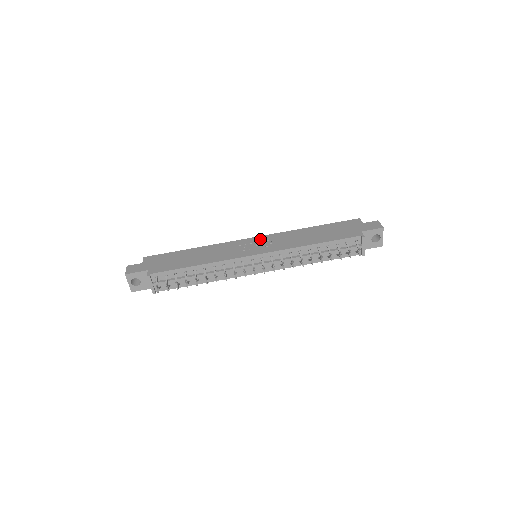
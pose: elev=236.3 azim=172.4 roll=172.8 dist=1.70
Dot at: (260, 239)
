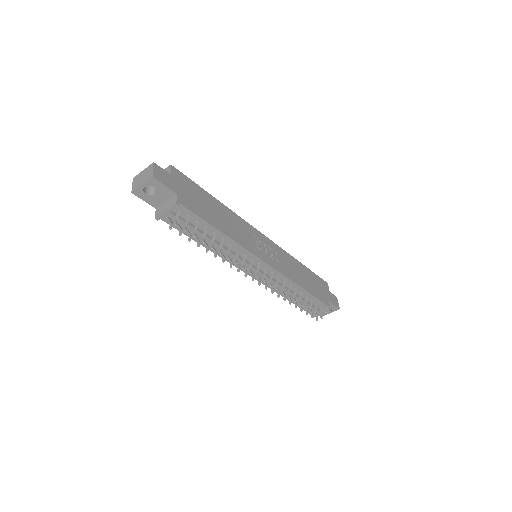
Dot at: (270, 243)
